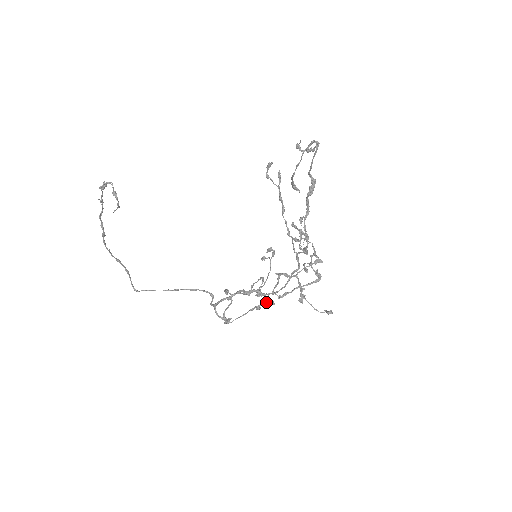
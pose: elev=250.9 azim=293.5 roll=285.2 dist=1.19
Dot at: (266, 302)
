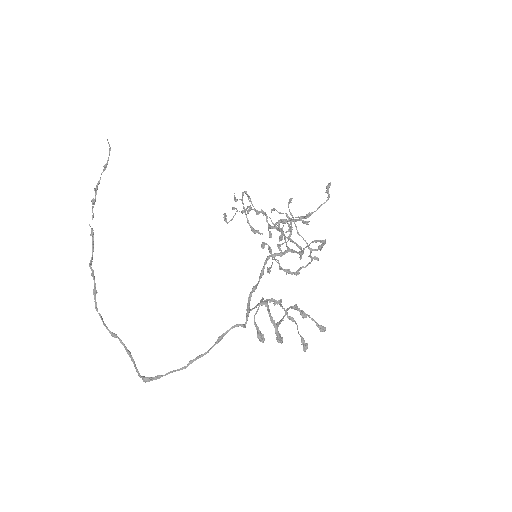
Dot at: occluded
